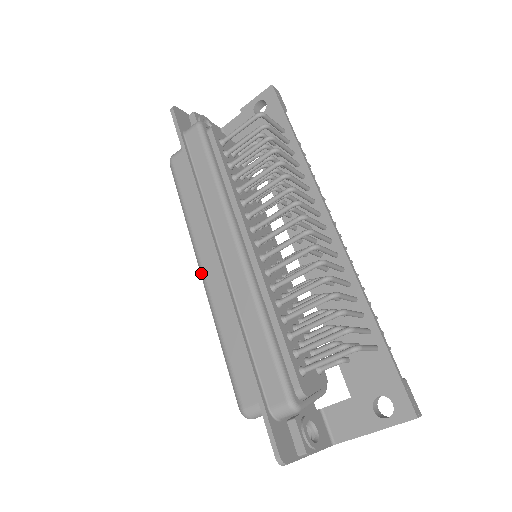
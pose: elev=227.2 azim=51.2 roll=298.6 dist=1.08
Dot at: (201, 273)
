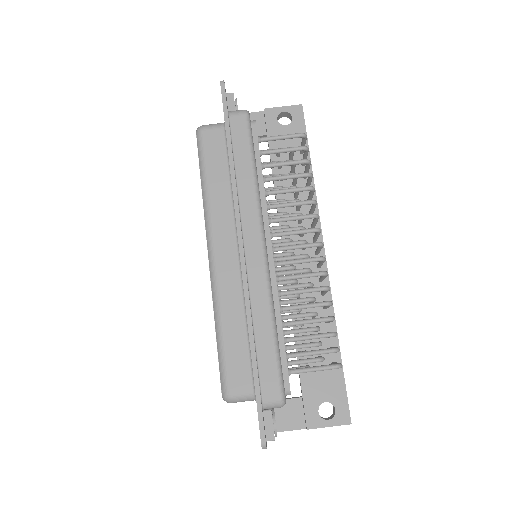
Dot at: (211, 256)
